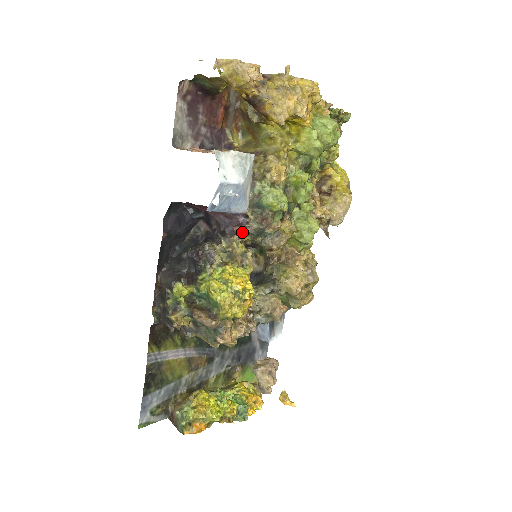
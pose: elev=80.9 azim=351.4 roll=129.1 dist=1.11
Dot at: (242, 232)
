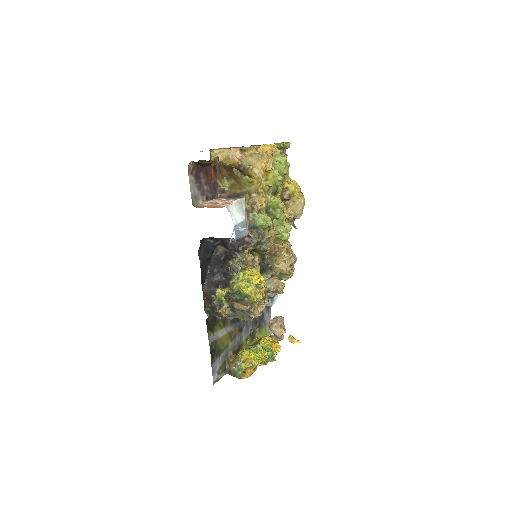
Dot at: (248, 247)
